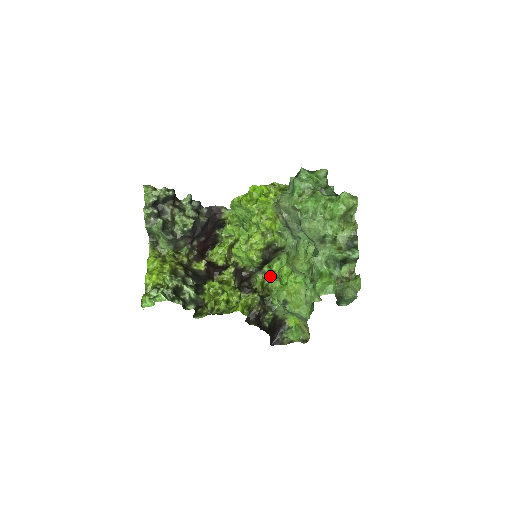
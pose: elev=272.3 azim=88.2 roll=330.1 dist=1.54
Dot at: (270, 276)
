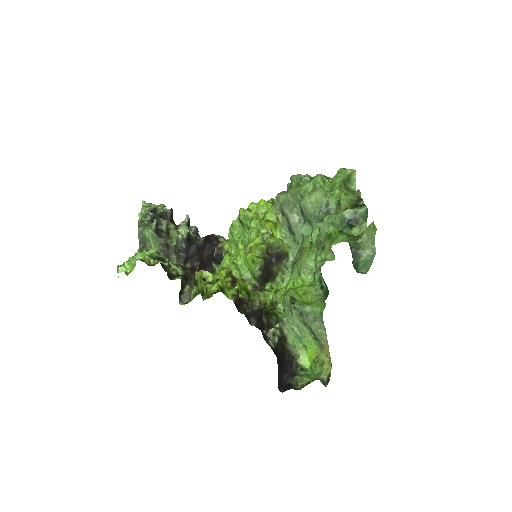
Dot at: occluded
